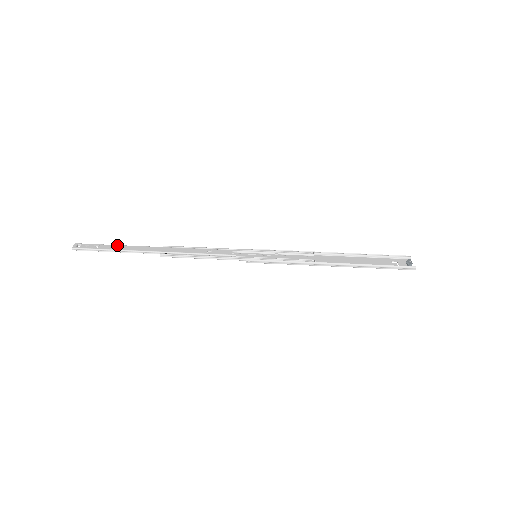
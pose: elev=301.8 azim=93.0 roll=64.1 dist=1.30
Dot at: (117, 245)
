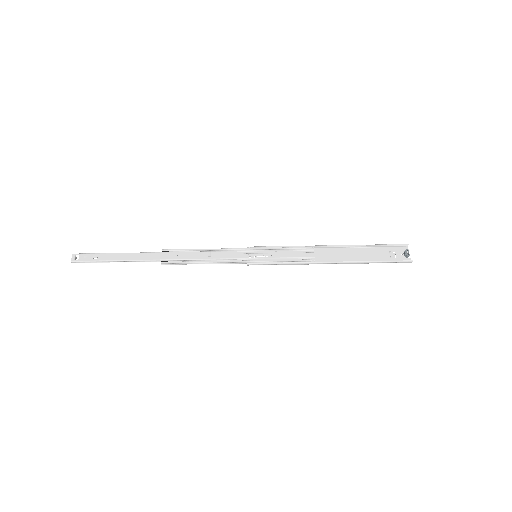
Dot at: (115, 253)
